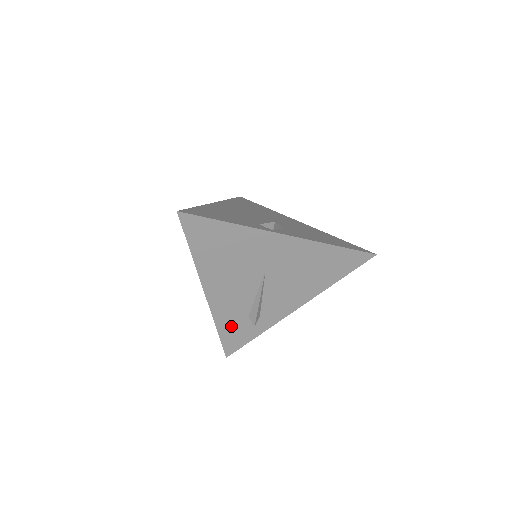
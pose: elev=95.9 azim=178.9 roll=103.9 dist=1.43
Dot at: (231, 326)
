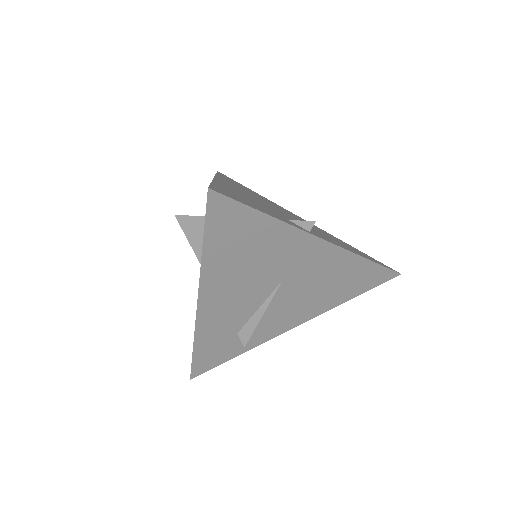
Dot at: (212, 344)
